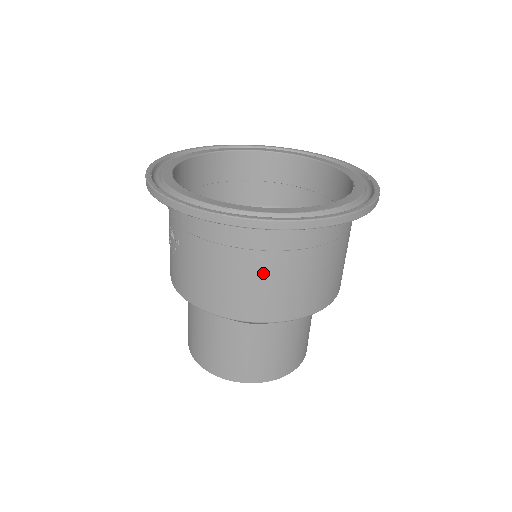
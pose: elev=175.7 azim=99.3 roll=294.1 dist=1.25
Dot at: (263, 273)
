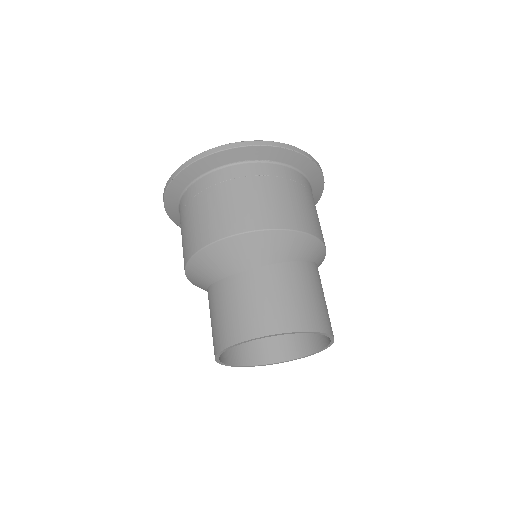
Dot at: (214, 201)
